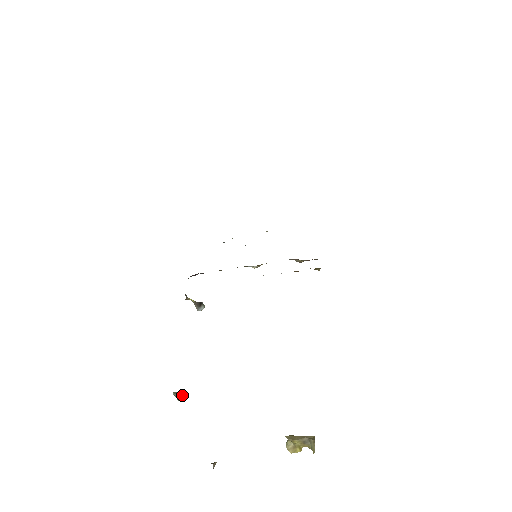
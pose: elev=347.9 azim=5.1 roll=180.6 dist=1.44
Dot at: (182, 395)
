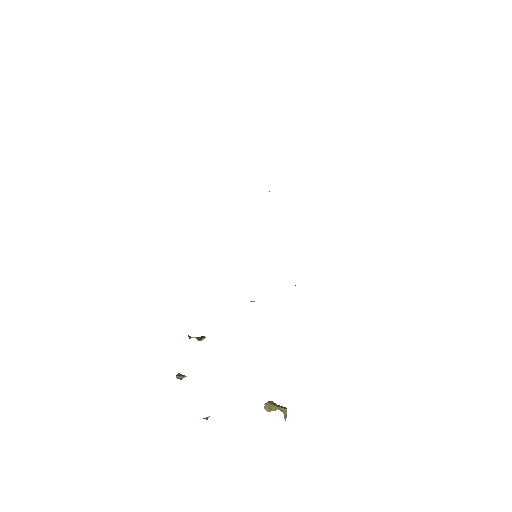
Dot at: occluded
